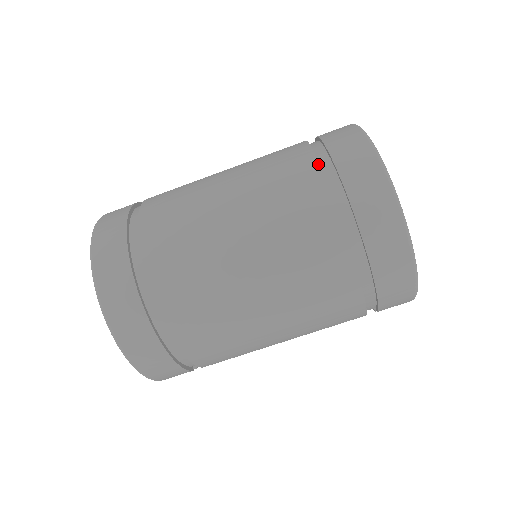
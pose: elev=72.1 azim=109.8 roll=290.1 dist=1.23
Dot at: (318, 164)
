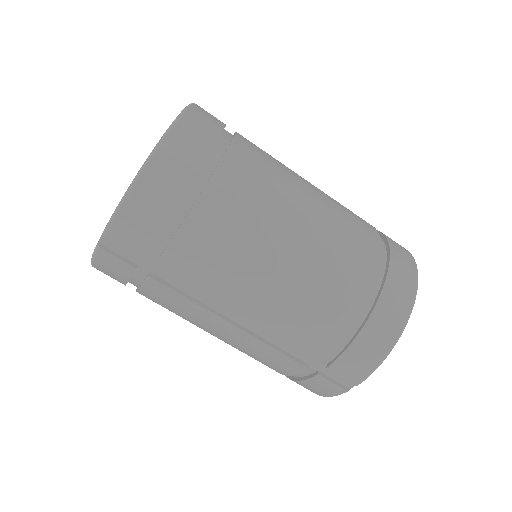
Dot at: occluded
